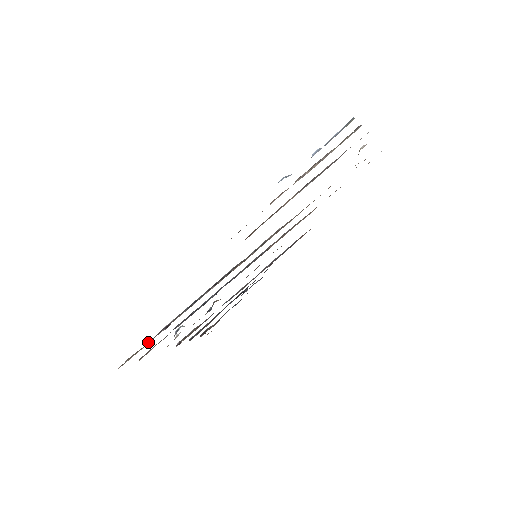
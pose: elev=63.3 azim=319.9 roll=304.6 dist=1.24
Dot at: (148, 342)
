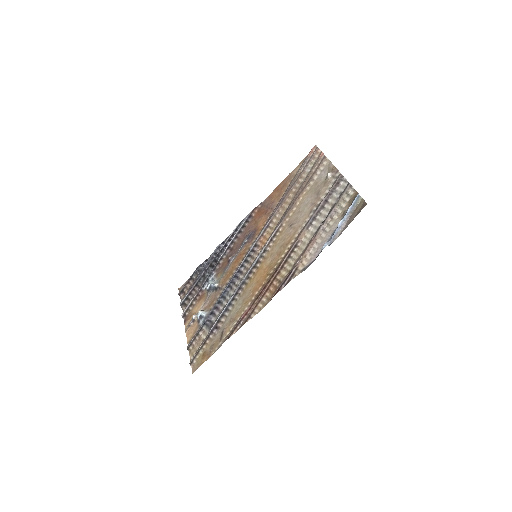
Dot at: (204, 342)
